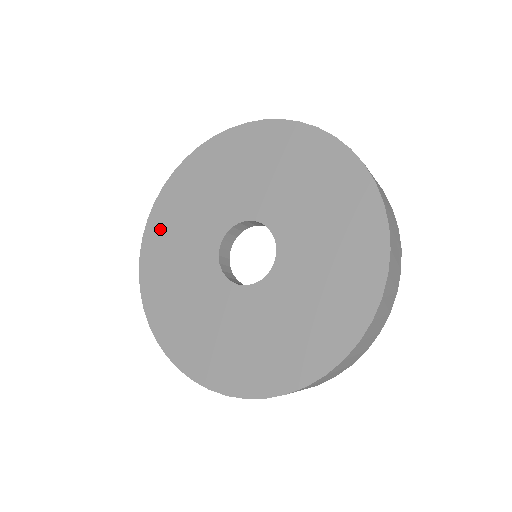
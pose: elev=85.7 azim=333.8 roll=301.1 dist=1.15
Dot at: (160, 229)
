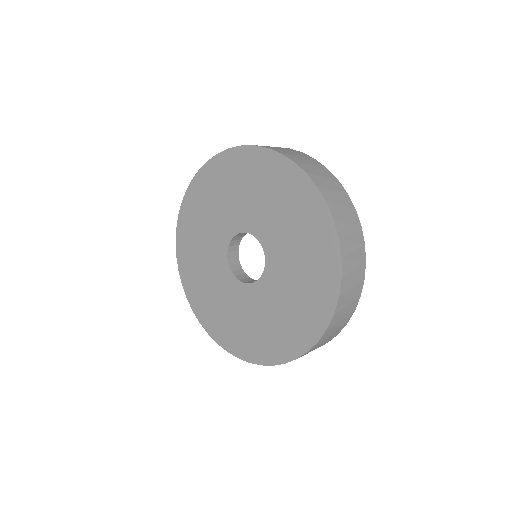
Dot at: (190, 214)
